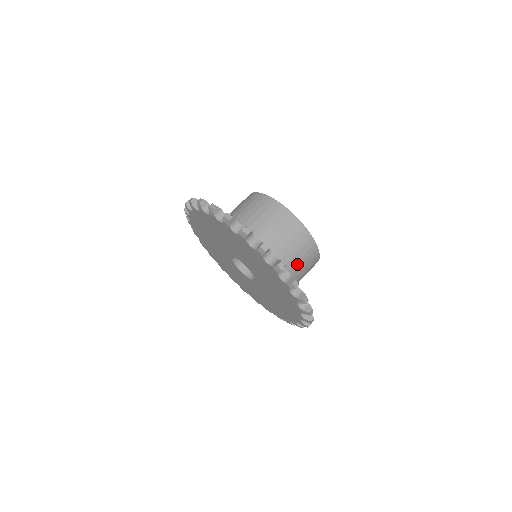
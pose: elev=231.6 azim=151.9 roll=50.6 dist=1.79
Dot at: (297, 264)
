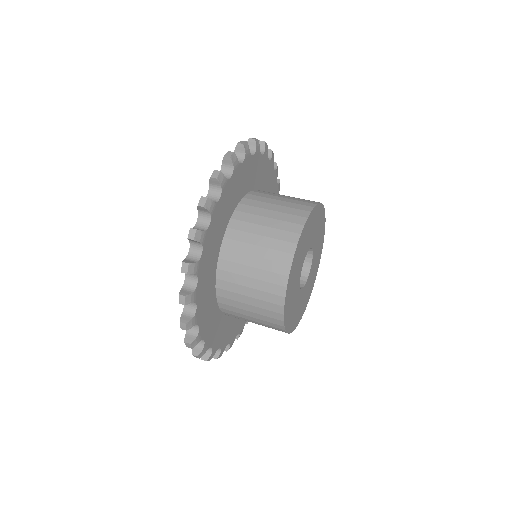
Dot at: (248, 270)
